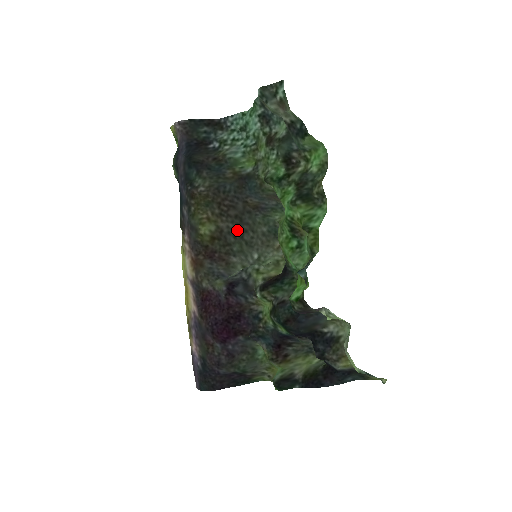
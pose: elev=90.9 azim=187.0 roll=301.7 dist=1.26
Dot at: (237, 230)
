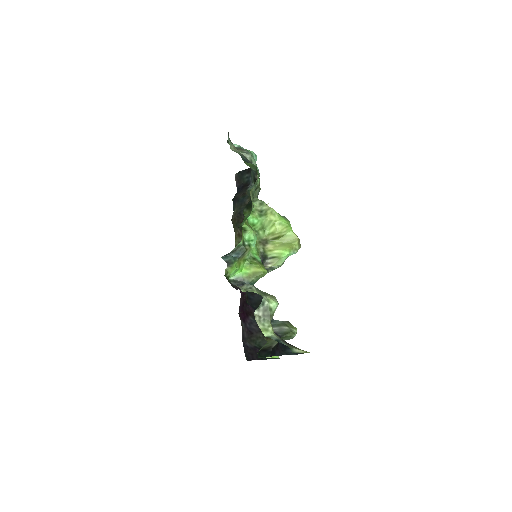
Dot at: occluded
